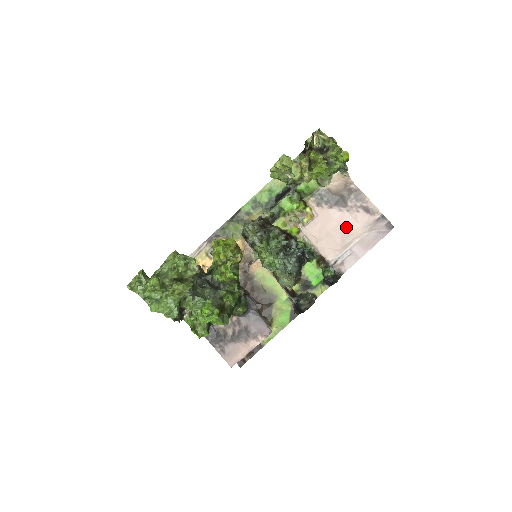
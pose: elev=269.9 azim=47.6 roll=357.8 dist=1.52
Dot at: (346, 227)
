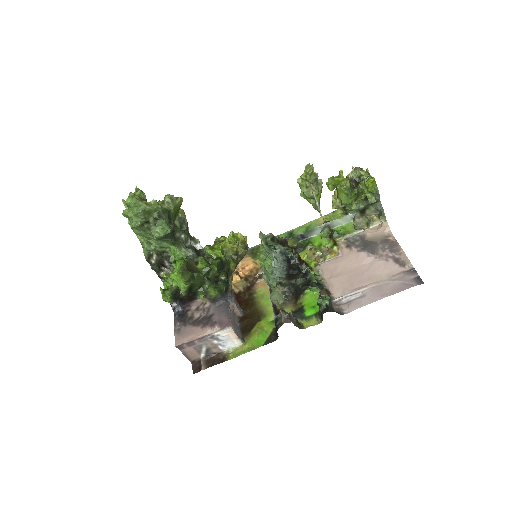
Dot at: (367, 271)
